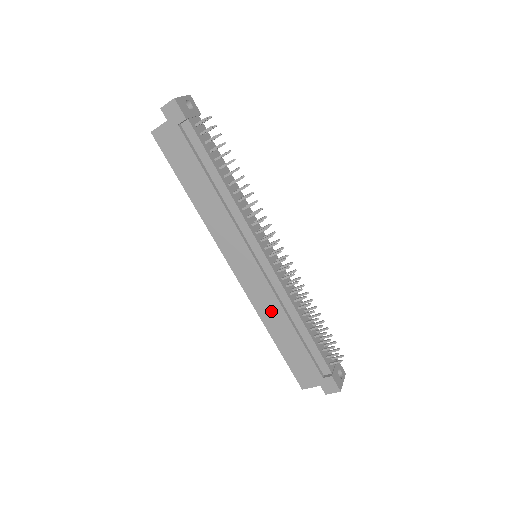
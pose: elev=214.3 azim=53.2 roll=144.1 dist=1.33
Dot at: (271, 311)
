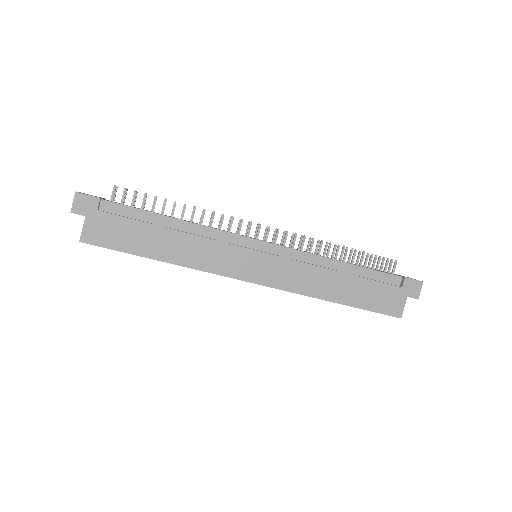
Dot at: (313, 280)
